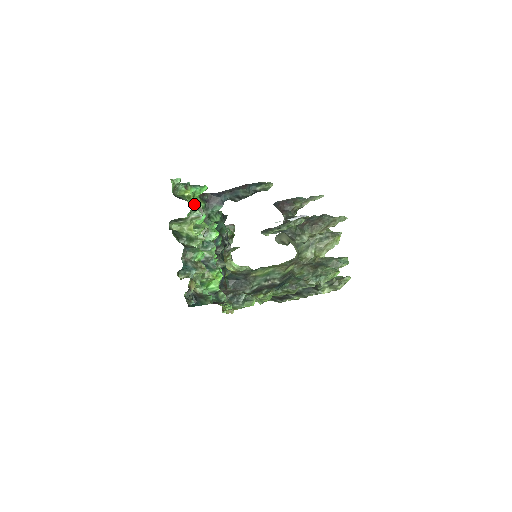
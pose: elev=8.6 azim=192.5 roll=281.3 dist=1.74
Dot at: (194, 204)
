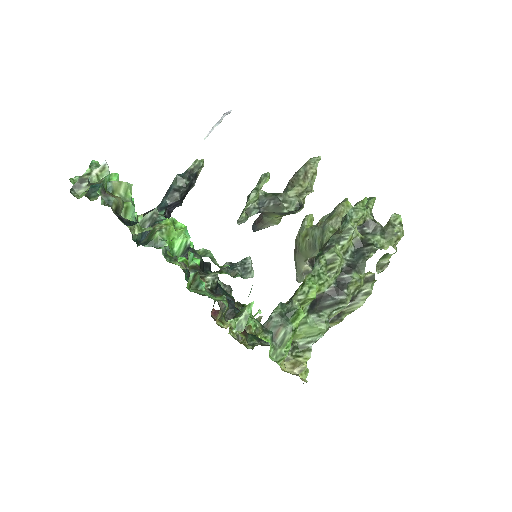
Dot at: (92, 160)
